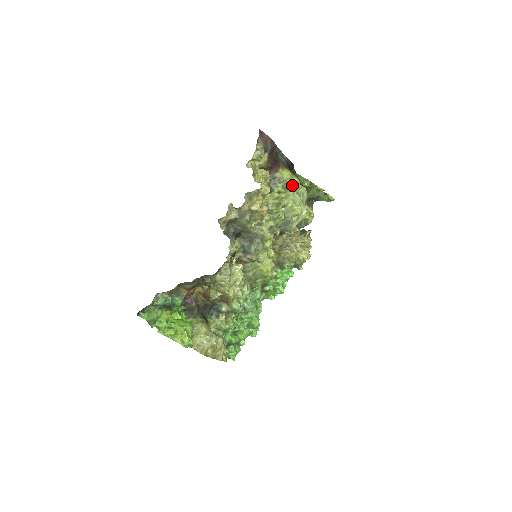
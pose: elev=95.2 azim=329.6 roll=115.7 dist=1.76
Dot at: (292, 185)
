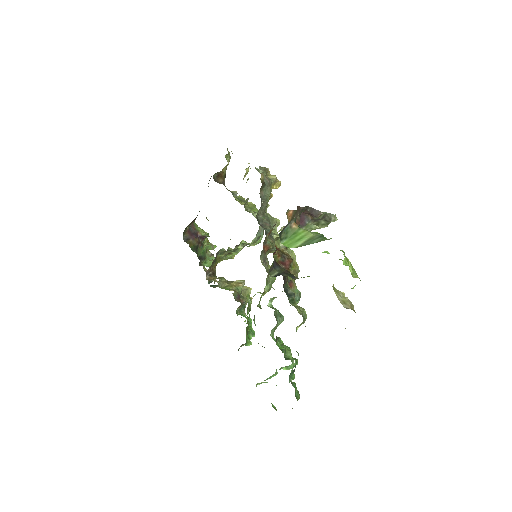
Dot at: (245, 200)
